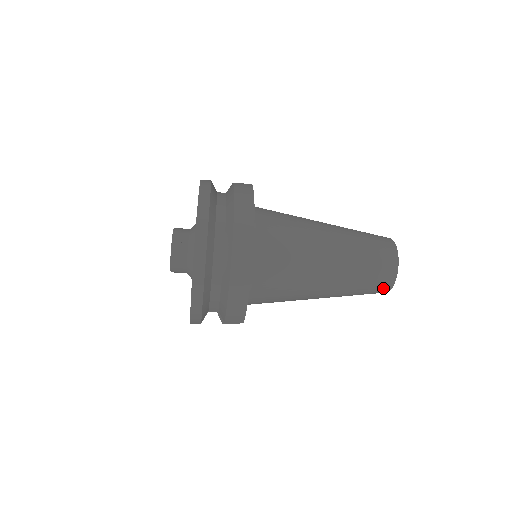
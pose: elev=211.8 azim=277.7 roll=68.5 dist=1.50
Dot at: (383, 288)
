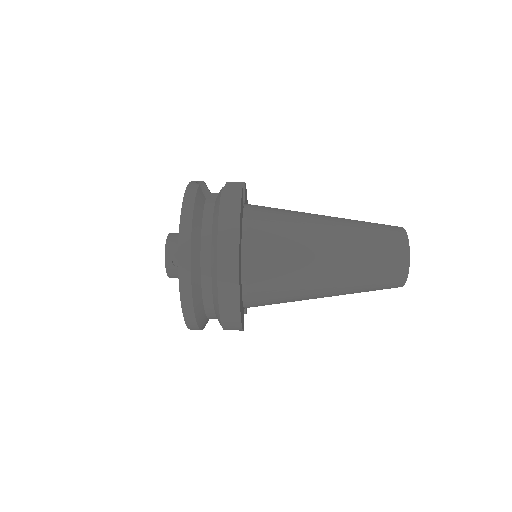
Dot at: occluded
